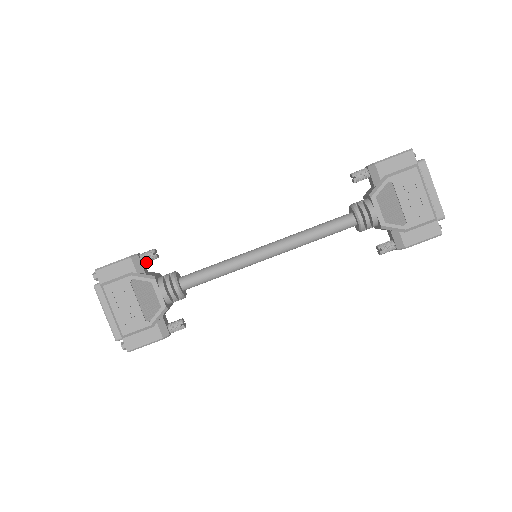
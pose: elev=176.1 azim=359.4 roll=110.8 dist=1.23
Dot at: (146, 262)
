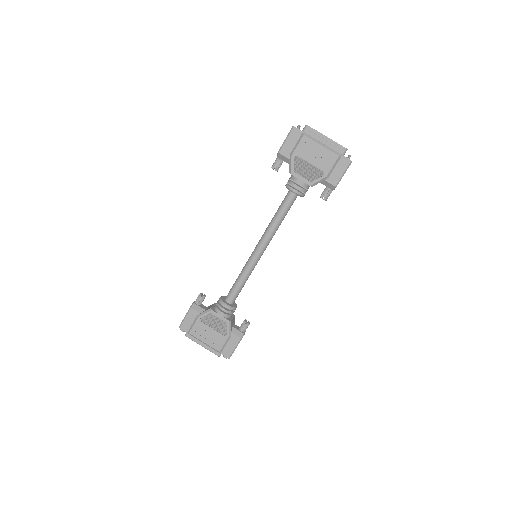
Dot at: (201, 303)
